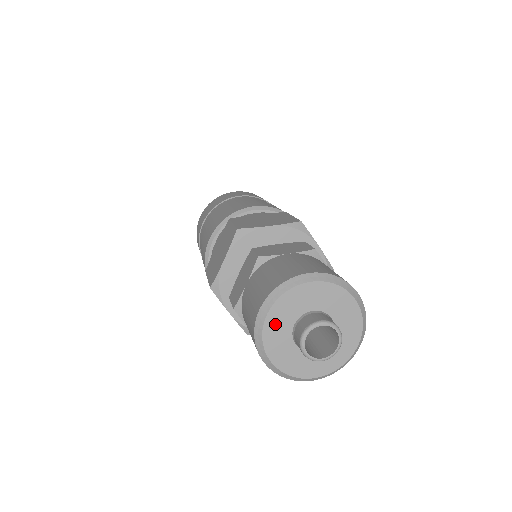
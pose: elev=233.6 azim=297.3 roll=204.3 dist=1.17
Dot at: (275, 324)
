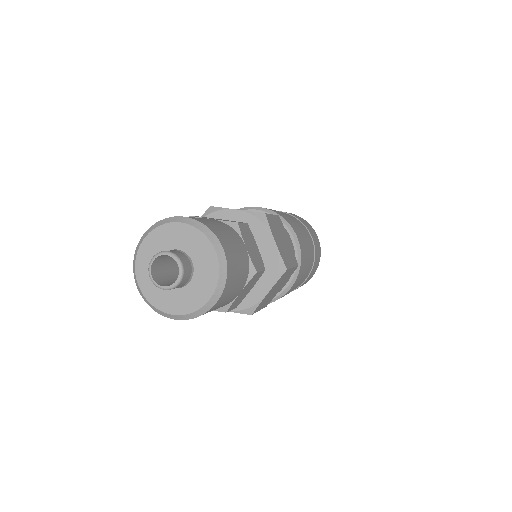
Dot at: (147, 251)
